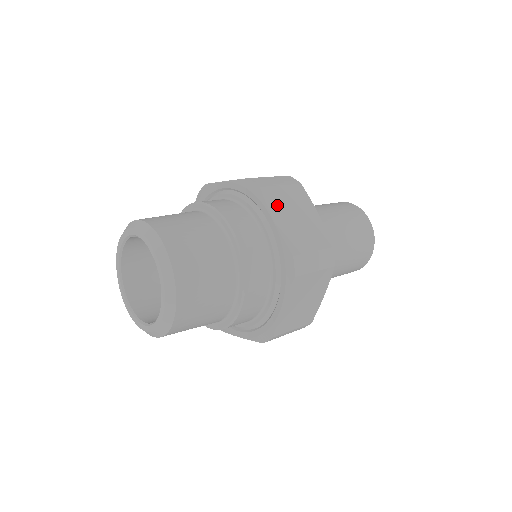
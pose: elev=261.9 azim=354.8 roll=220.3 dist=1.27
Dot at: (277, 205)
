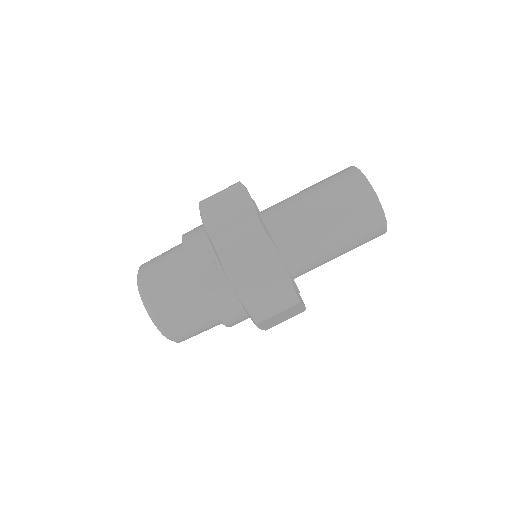
Dot at: (210, 209)
